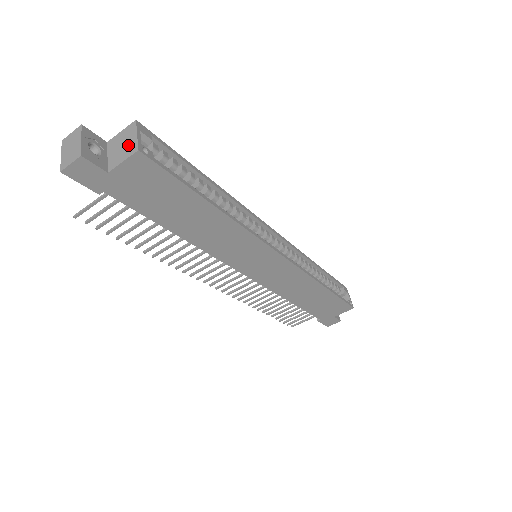
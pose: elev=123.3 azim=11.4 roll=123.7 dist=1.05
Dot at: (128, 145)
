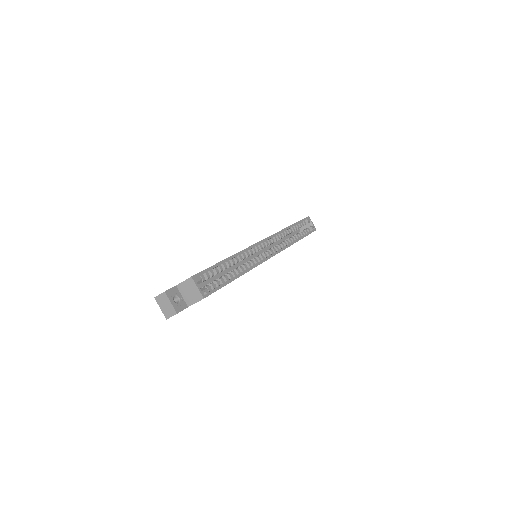
Dot at: (194, 293)
